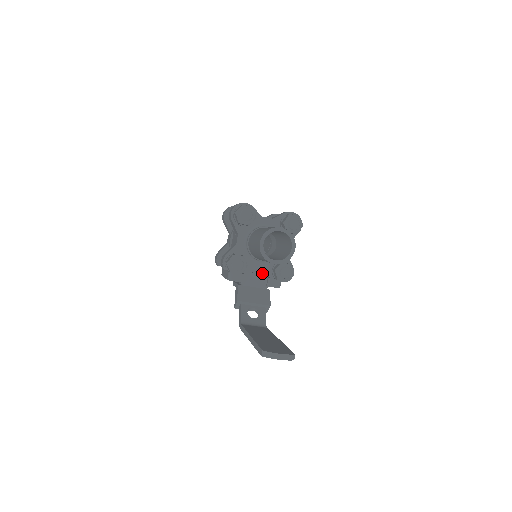
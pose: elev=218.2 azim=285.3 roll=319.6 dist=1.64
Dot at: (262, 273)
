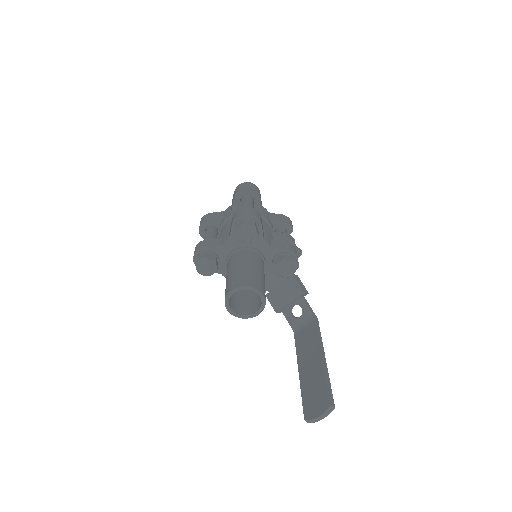
Dot at: occluded
